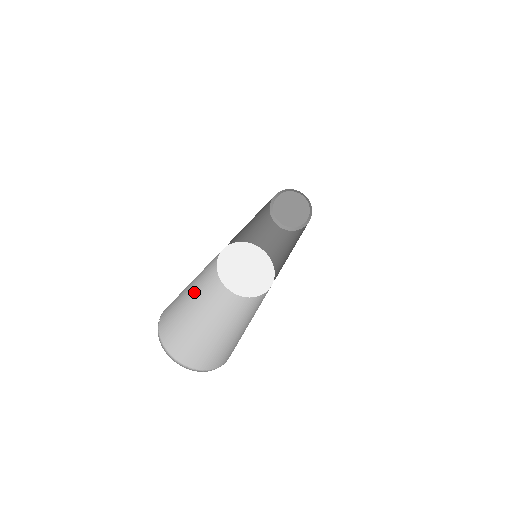
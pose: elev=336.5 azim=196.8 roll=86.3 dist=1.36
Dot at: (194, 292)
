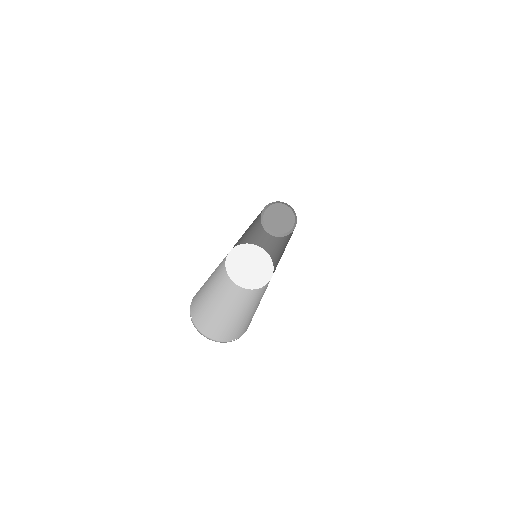
Dot at: (224, 305)
